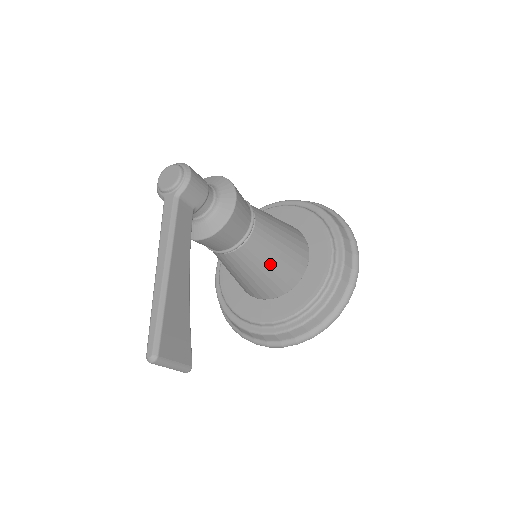
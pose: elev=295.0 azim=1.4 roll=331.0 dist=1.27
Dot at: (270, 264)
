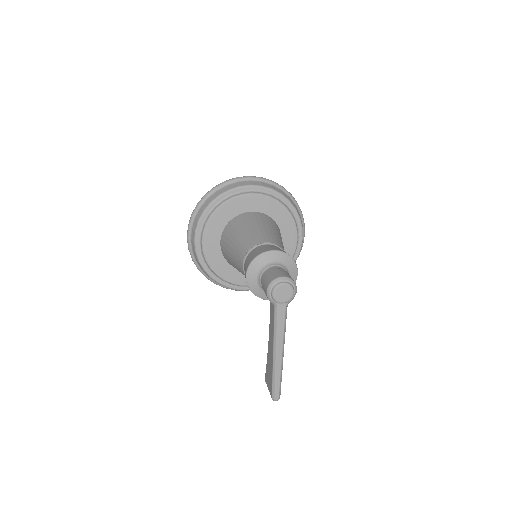
Dot at: occluded
